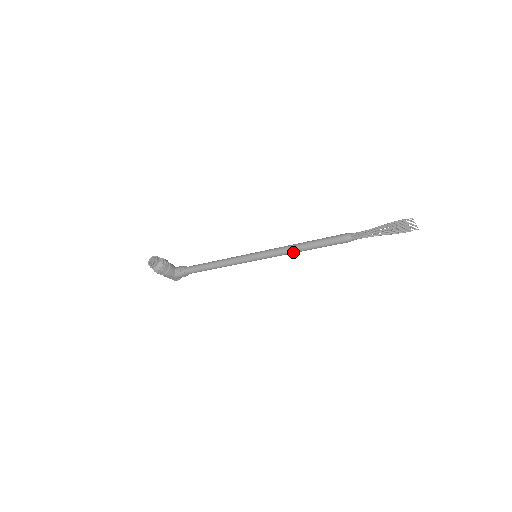
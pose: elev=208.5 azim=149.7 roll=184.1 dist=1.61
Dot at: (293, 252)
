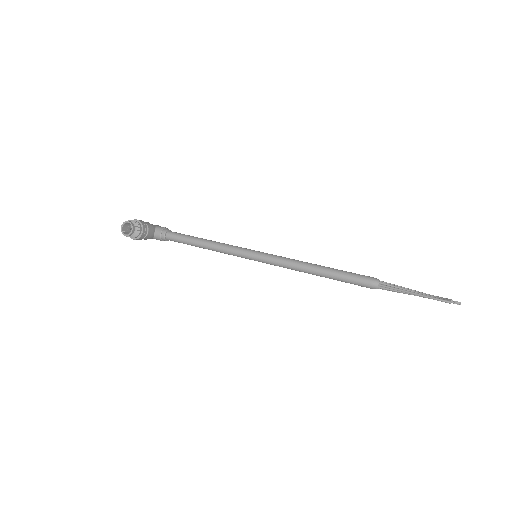
Dot at: occluded
